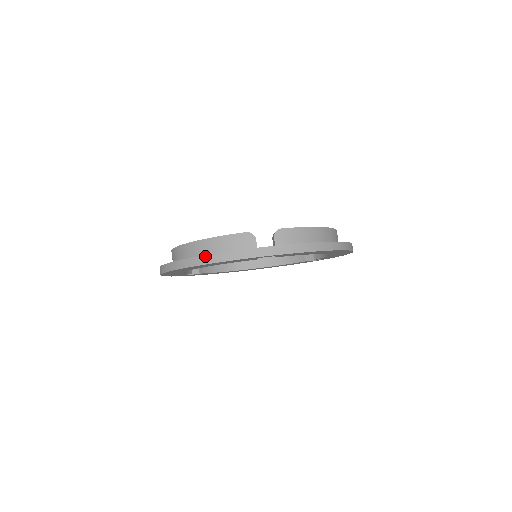
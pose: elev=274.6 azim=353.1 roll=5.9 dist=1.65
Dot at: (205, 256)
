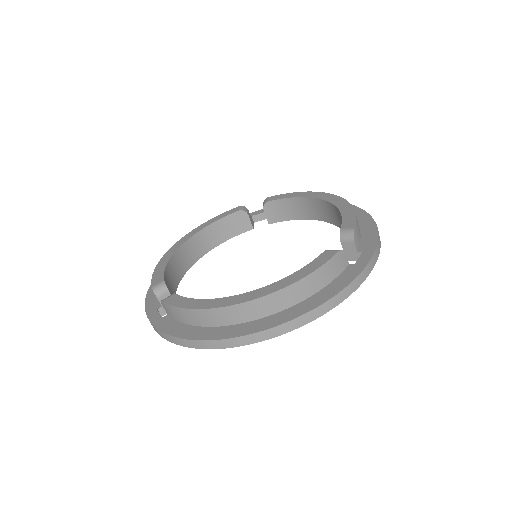
Dot at: (323, 305)
